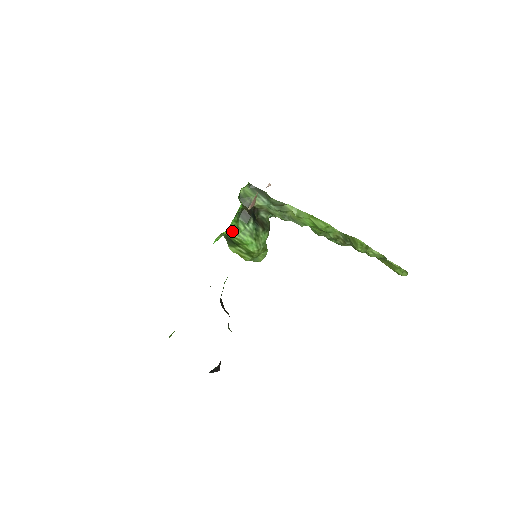
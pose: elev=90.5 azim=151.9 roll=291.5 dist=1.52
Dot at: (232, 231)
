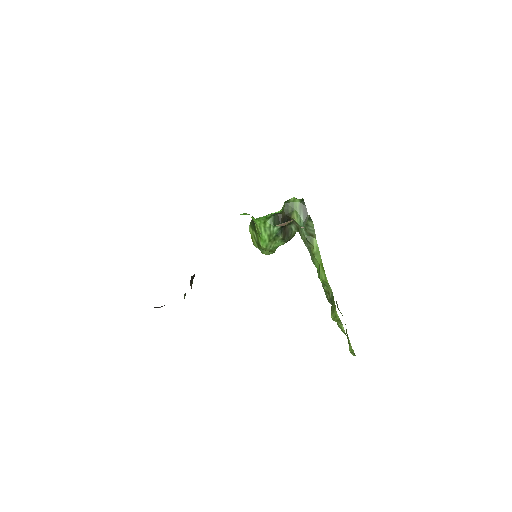
Dot at: (258, 221)
